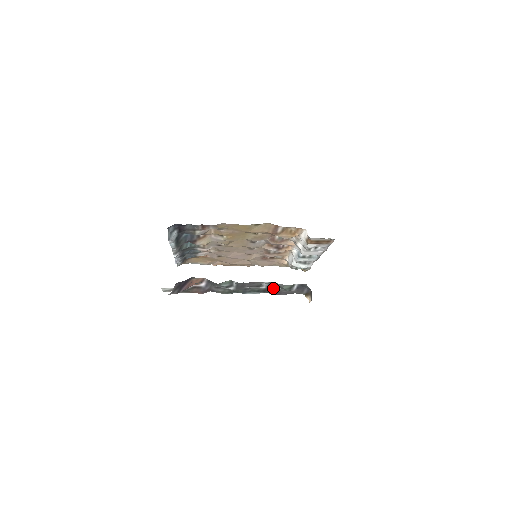
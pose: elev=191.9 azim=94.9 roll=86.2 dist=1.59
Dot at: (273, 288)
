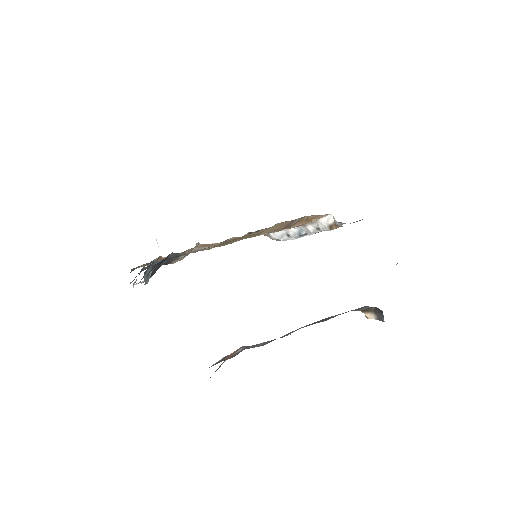
Dot at: (325, 318)
